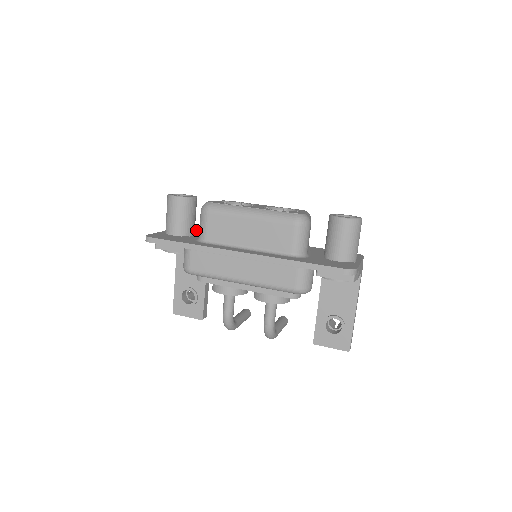
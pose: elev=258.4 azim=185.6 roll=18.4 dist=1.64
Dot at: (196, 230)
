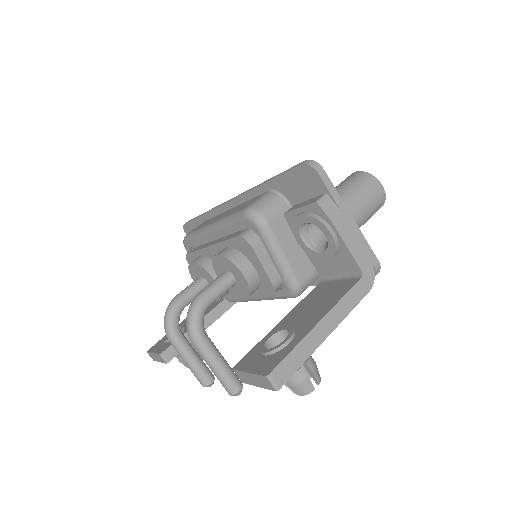
Dot at: occluded
